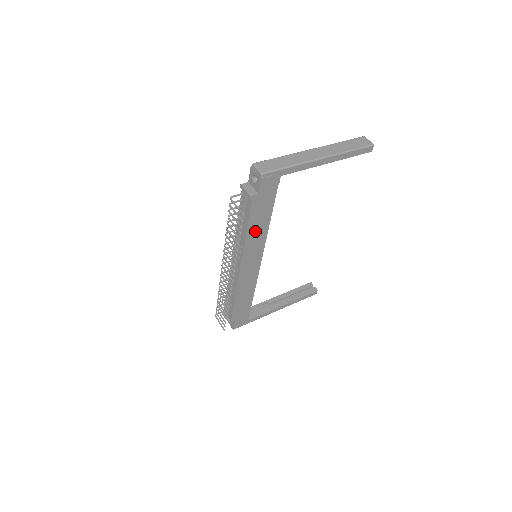
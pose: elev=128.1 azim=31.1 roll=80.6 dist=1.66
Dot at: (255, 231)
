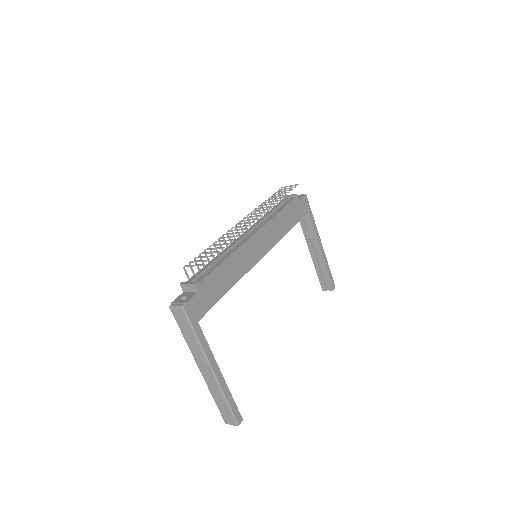
Dot at: (281, 221)
